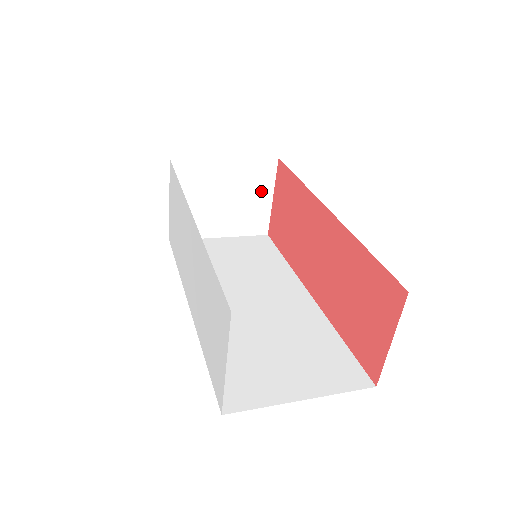
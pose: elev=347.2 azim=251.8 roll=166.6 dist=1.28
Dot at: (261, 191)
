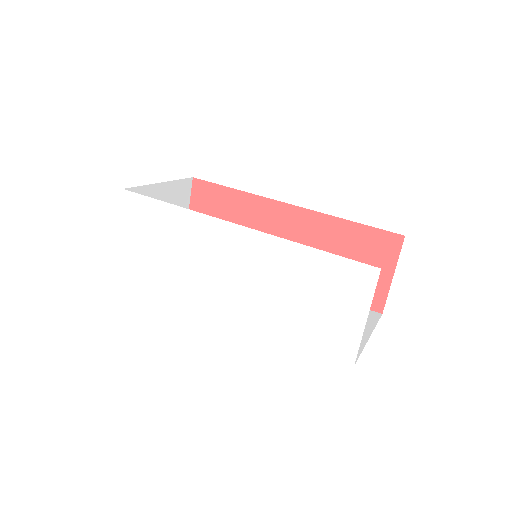
Dot at: occluded
